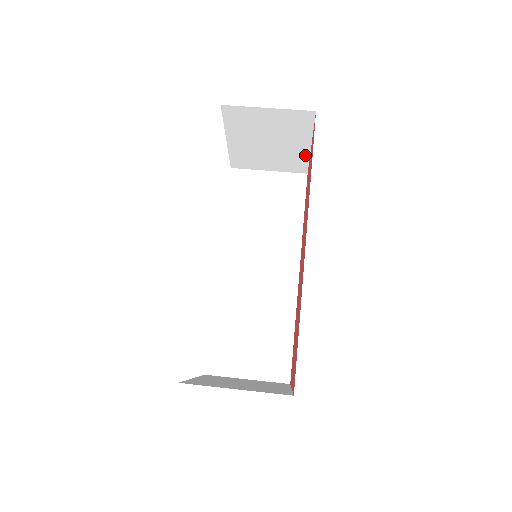
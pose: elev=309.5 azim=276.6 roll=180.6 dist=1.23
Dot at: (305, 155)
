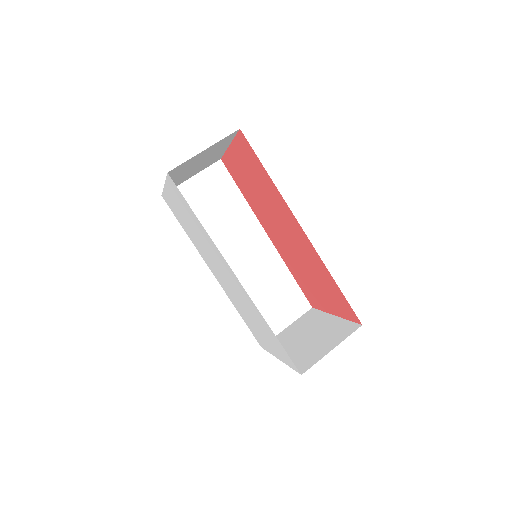
Dot at: (222, 152)
